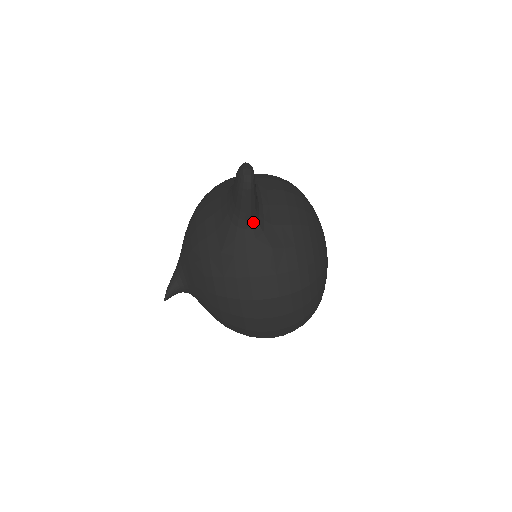
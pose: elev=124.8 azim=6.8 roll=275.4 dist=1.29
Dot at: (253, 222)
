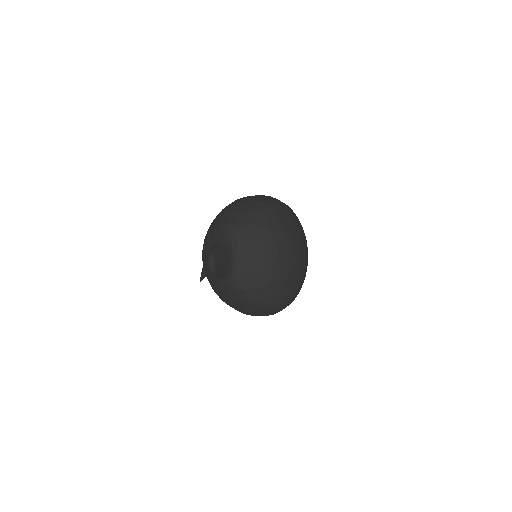
Dot at: (227, 277)
